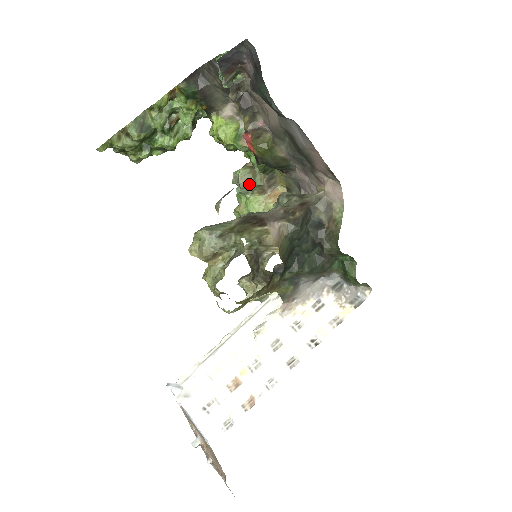
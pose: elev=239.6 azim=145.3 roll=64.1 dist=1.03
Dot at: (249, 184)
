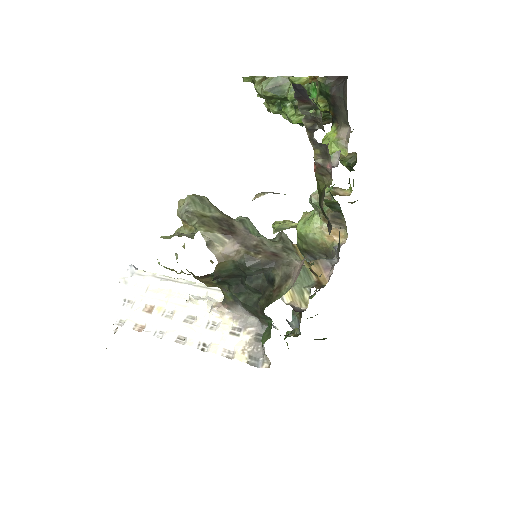
Dot at: (317, 204)
